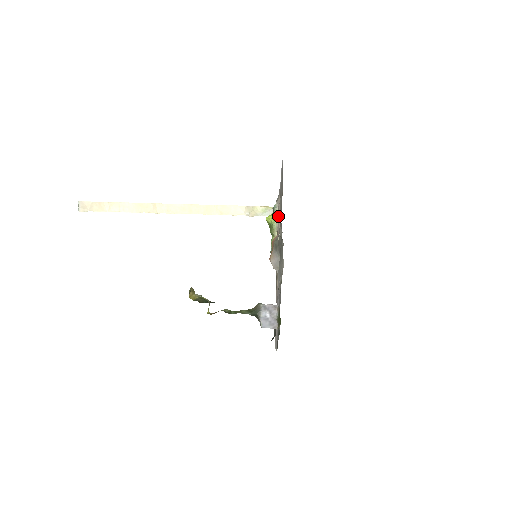
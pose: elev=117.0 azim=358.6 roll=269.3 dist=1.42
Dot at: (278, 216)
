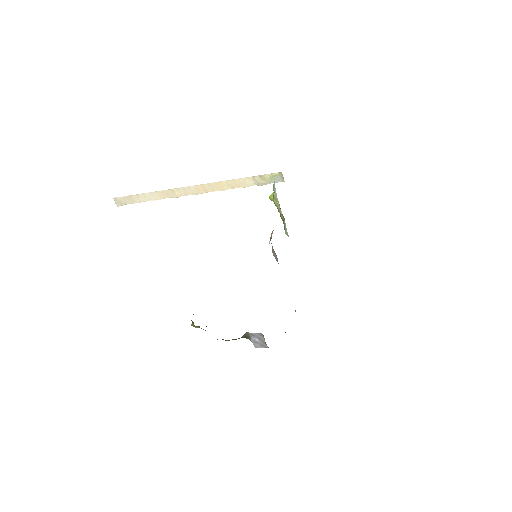
Dot at: occluded
